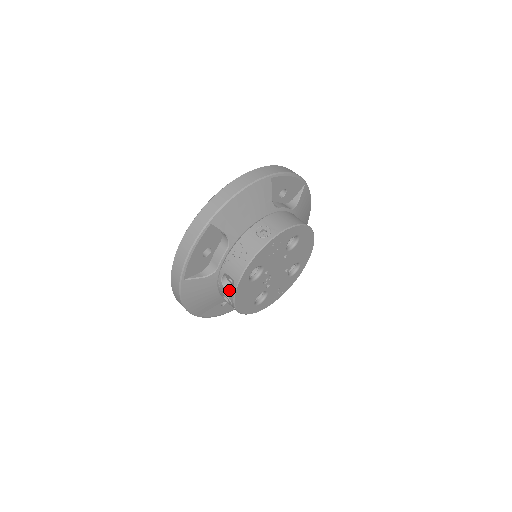
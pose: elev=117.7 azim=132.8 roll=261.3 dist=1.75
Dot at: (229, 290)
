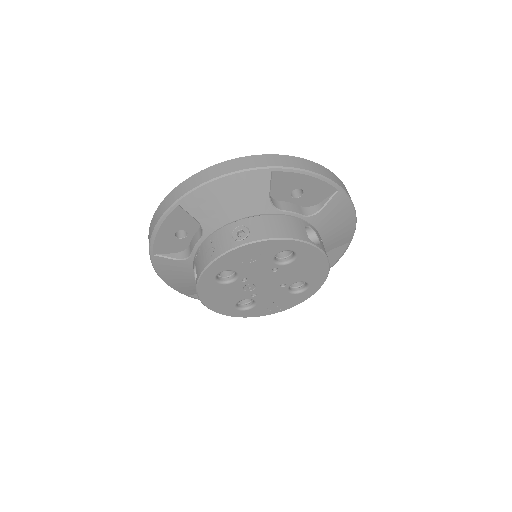
Dot at: occluded
